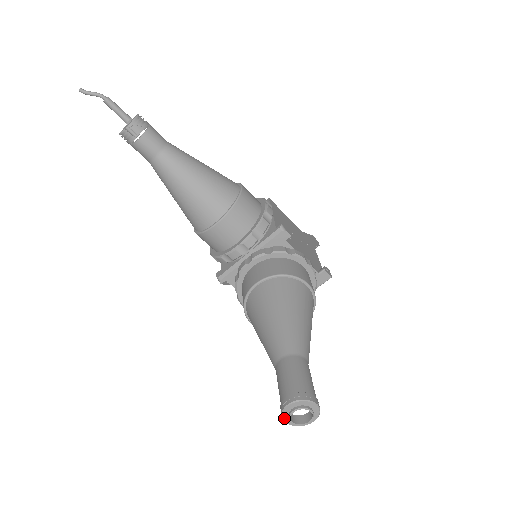
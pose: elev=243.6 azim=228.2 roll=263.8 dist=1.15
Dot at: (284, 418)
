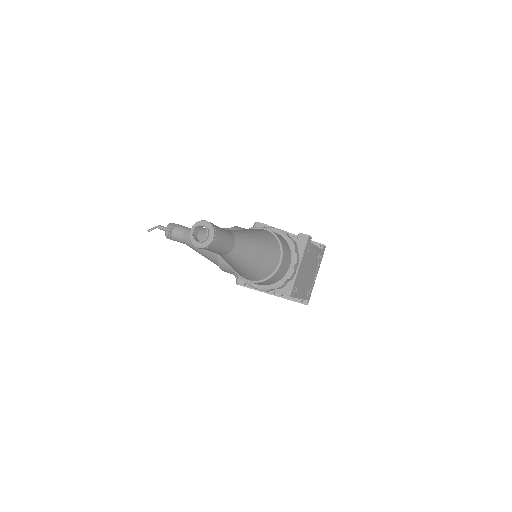
Dot at: (193, 244)
